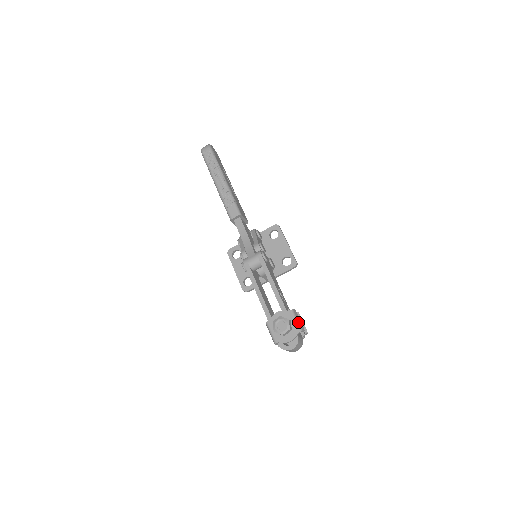
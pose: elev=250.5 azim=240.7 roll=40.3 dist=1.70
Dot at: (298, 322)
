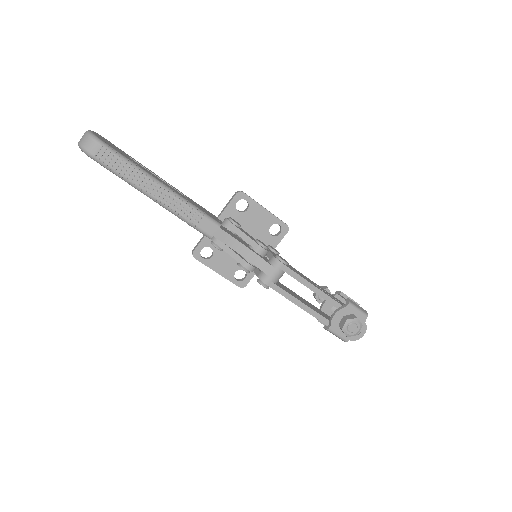
Dot at: (360, 310)
